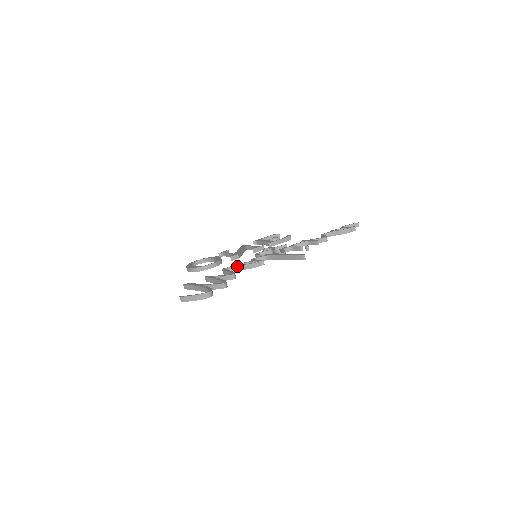
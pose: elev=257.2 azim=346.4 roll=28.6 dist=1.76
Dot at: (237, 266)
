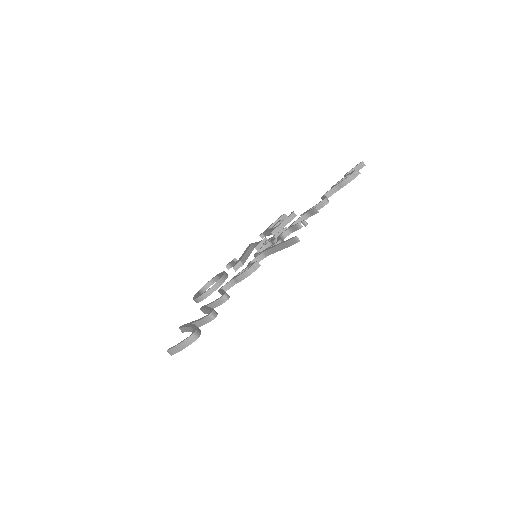
Dot at: (232, 280)
